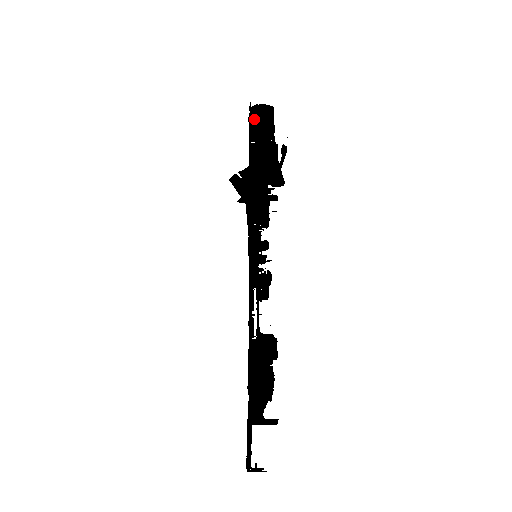
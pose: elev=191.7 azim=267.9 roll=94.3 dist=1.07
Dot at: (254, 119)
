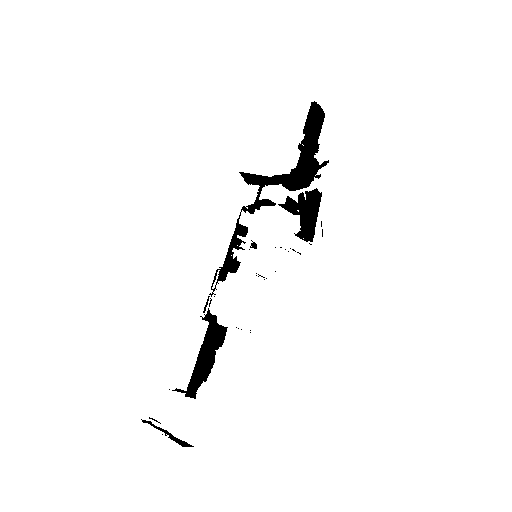
Dot at: (309, 117)
